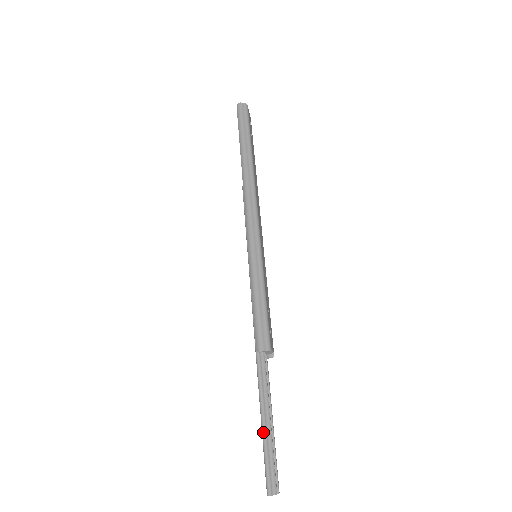
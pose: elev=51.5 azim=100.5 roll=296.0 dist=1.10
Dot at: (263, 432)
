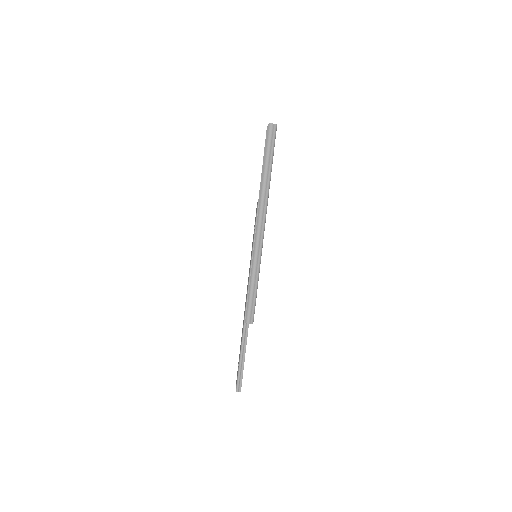
Dot at: (240, 363)
